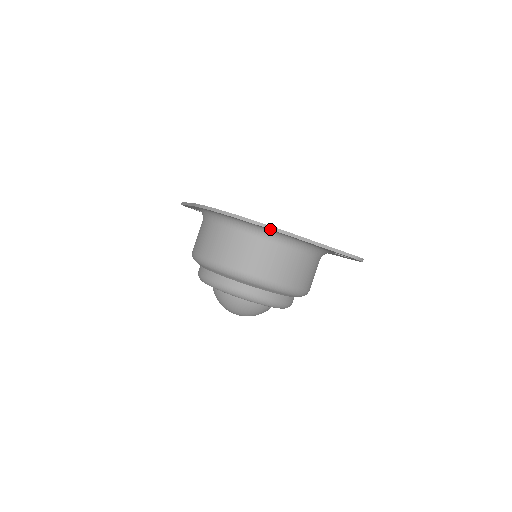
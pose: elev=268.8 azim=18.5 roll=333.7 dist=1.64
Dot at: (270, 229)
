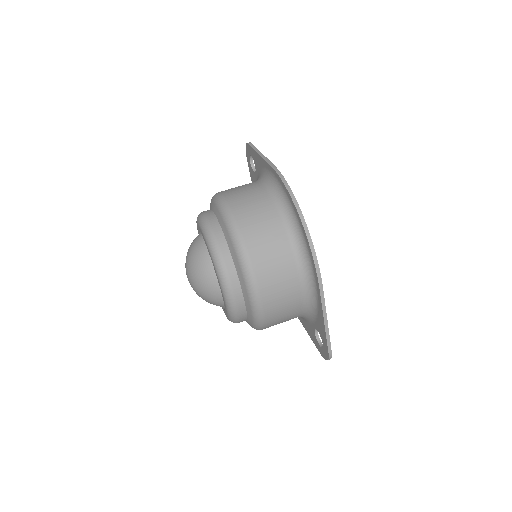
Dot at: (316, 268)
